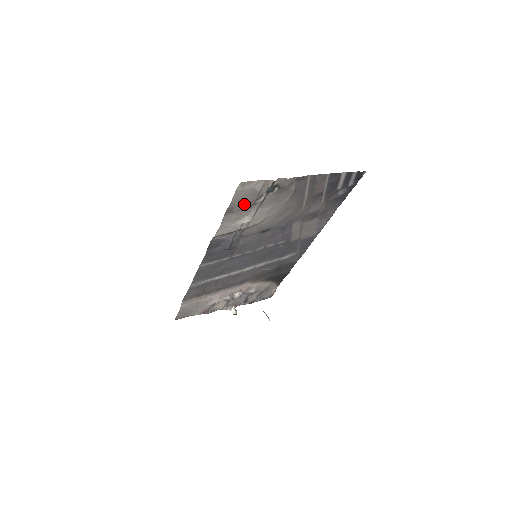
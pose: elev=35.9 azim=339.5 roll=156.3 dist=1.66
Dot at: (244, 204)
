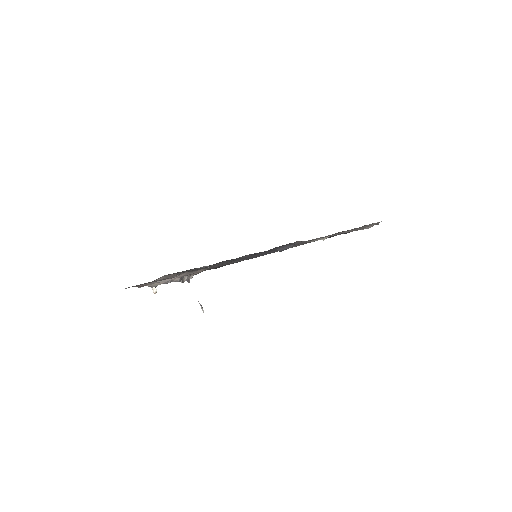
Dot at: (351, 231)
